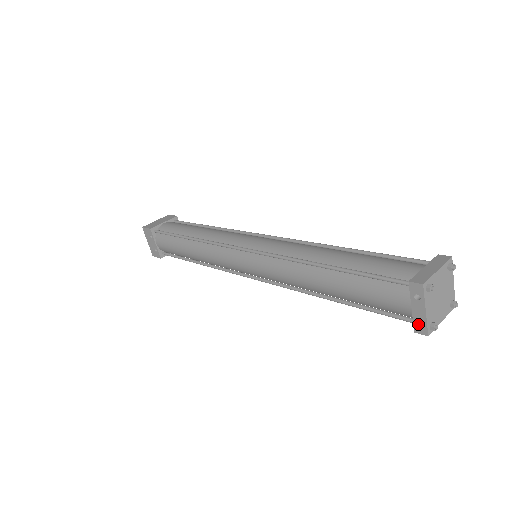
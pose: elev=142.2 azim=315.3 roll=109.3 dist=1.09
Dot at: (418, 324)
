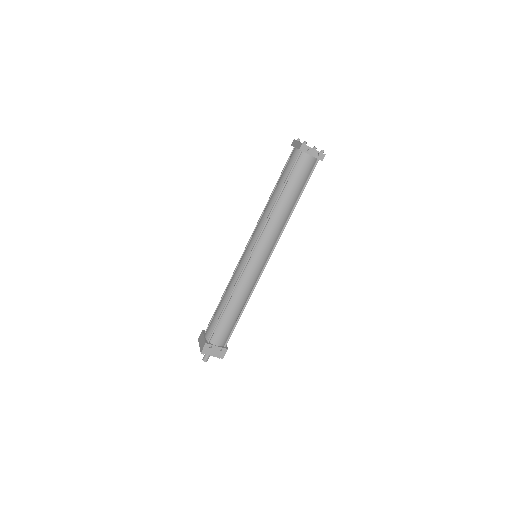
Dot at: (319, 157)
